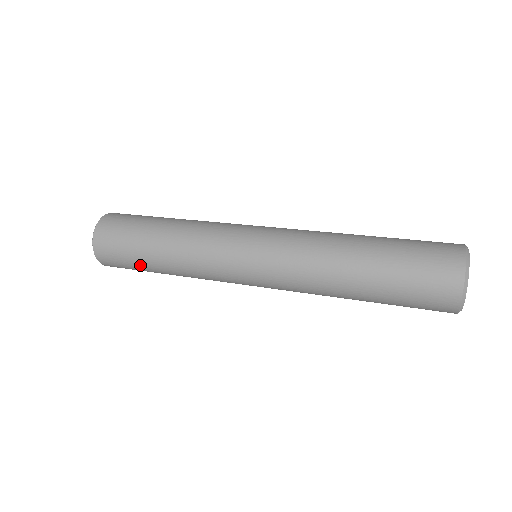
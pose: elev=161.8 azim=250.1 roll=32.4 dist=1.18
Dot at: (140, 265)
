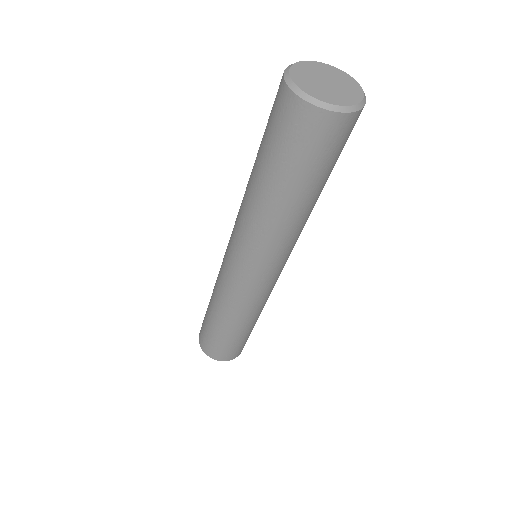
Dot at: occluded
